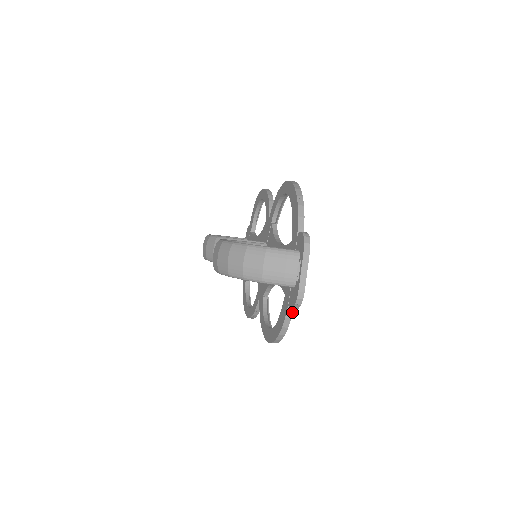
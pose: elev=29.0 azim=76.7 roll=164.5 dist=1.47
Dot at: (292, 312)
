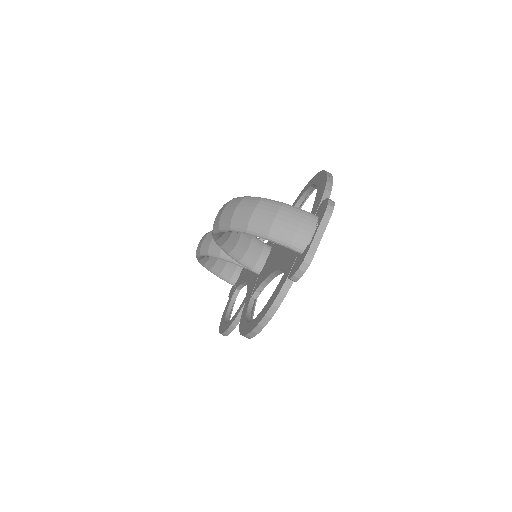
Dot at: (289, 288)
